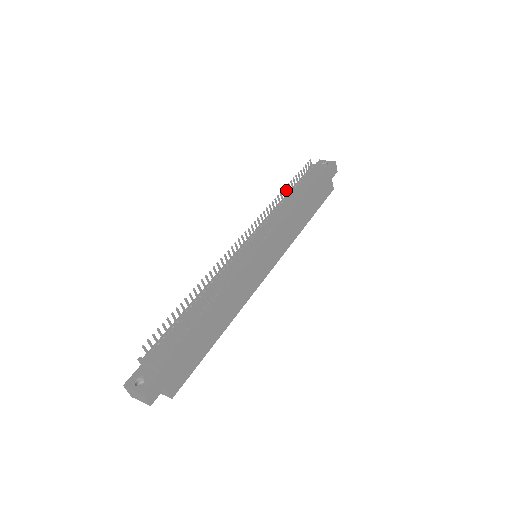
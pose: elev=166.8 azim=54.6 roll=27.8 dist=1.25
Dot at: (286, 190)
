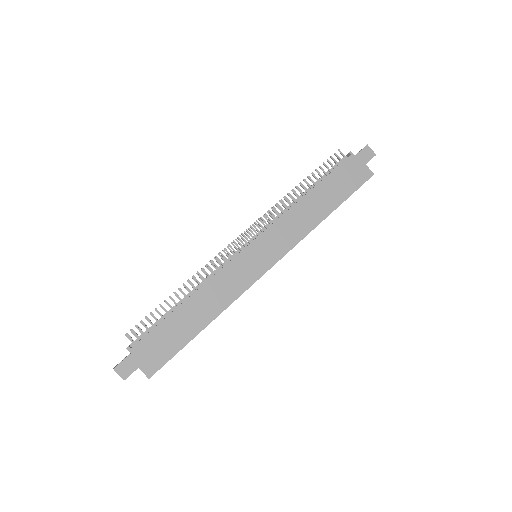
Dot at: occluded
